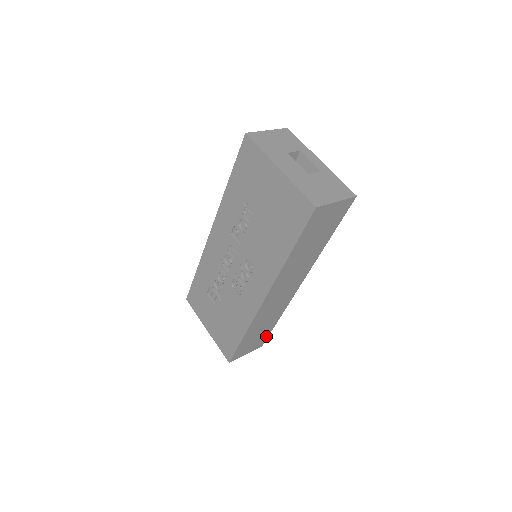
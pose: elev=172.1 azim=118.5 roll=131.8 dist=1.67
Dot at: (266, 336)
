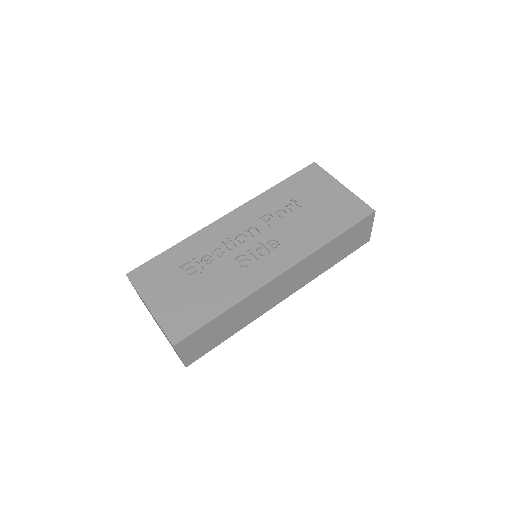
Dot at: (206, 351)
